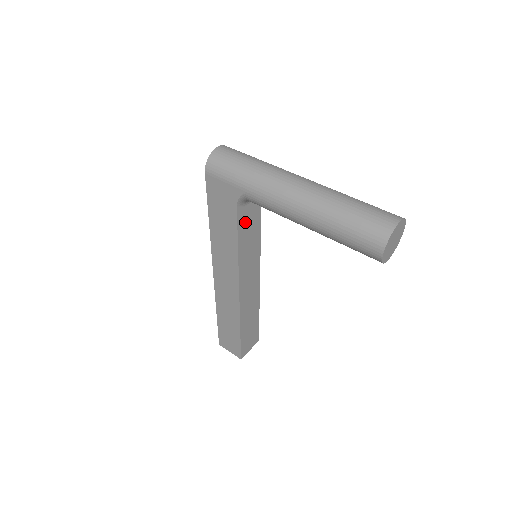
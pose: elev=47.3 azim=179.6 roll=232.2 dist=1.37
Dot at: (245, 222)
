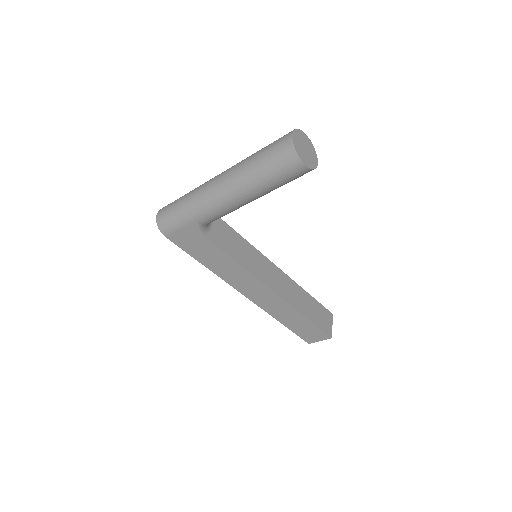
Dot at: (223, 241)
